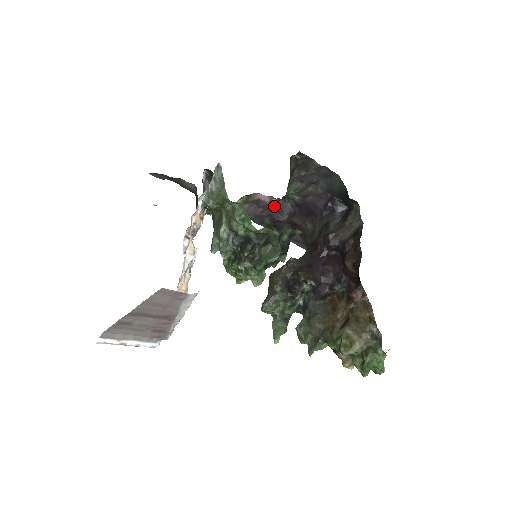
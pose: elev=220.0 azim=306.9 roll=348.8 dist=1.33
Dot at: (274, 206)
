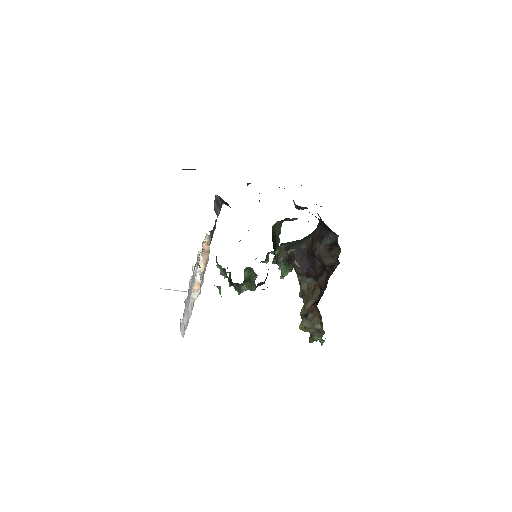
Dot at: occluded
